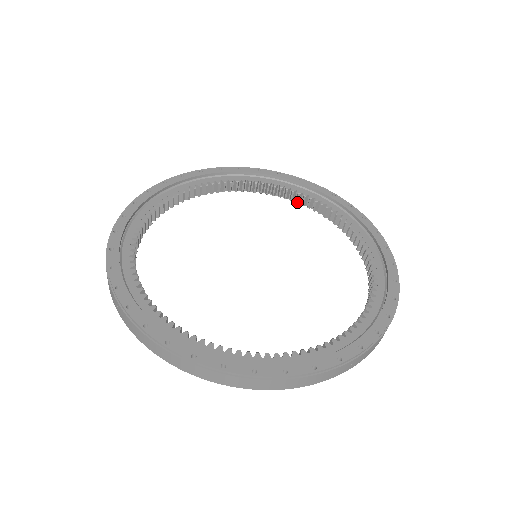
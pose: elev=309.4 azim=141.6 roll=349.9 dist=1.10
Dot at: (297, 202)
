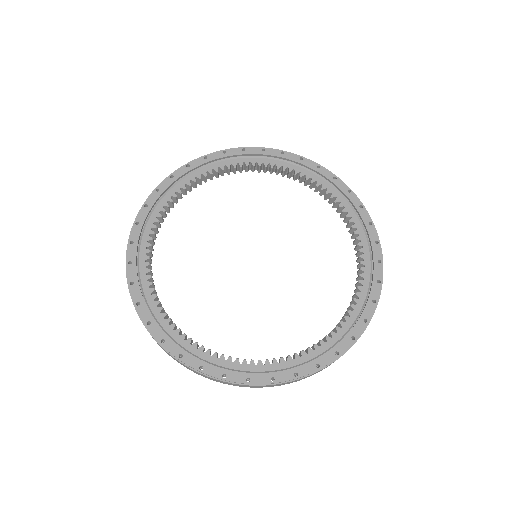
Dot at: (299, 182)
